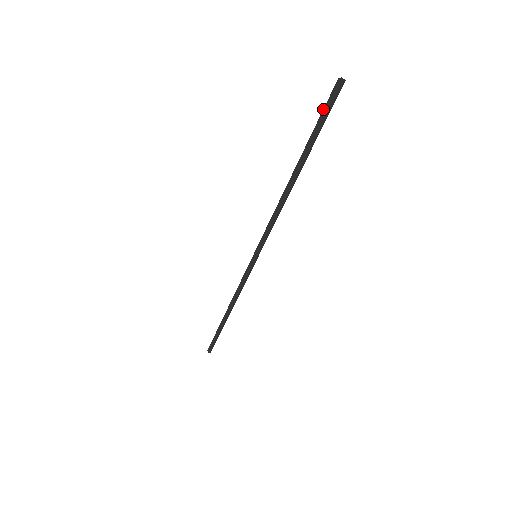
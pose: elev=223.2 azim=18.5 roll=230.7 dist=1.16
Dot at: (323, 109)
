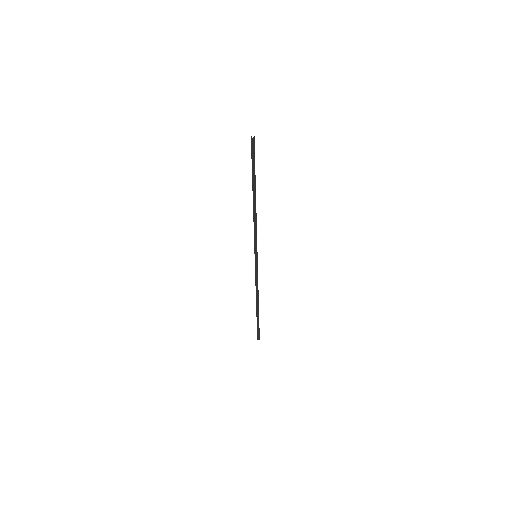
Dot at: (251, 154)
